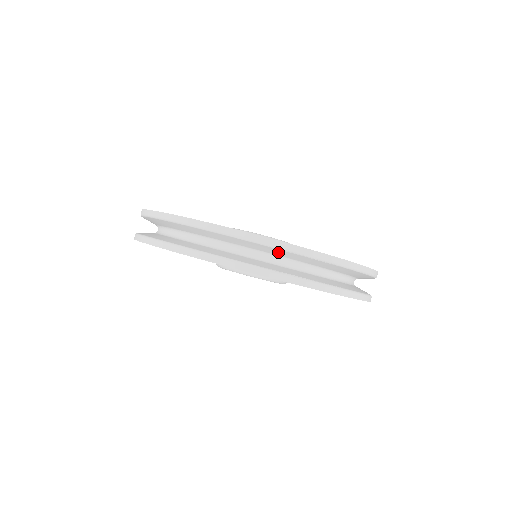
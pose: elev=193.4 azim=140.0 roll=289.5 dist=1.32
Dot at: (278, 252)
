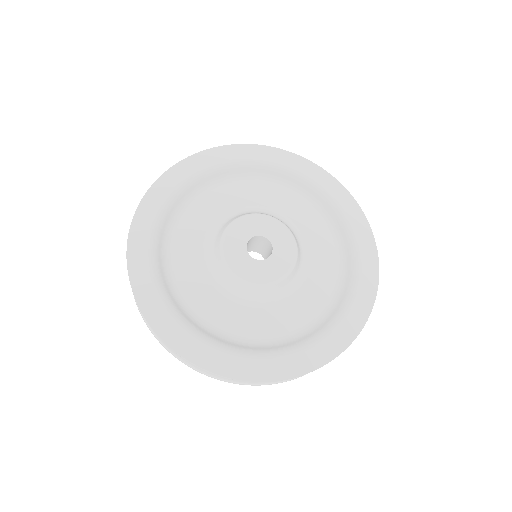
Dot at: occluded
